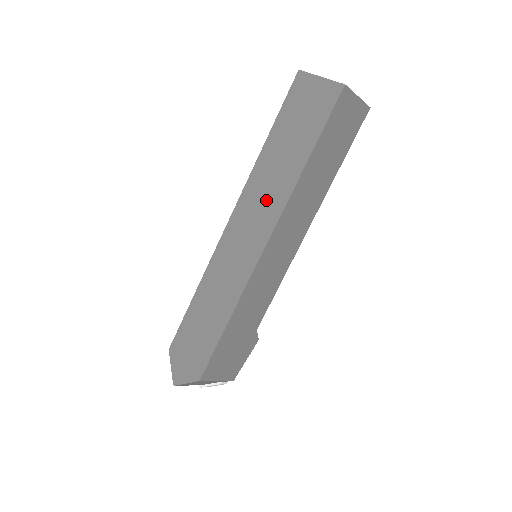
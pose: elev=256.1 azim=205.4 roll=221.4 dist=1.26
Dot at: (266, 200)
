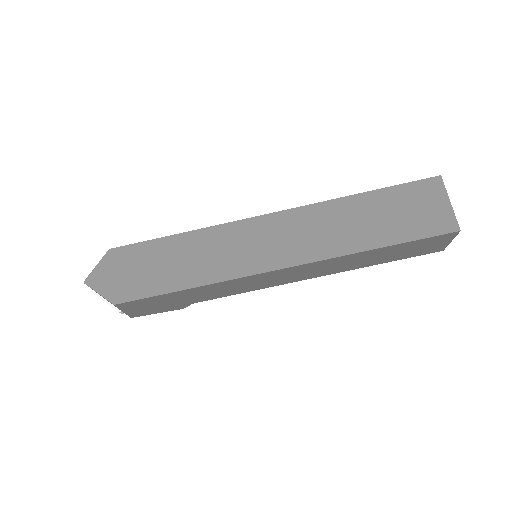
Dot at: (317, 236)
